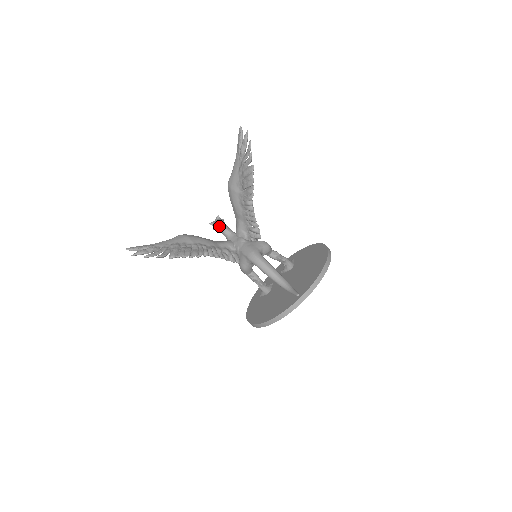
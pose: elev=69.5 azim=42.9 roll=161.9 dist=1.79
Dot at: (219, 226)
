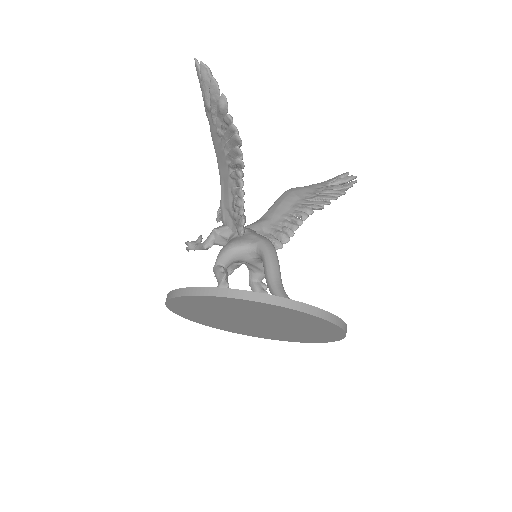
Dot at: occluded
